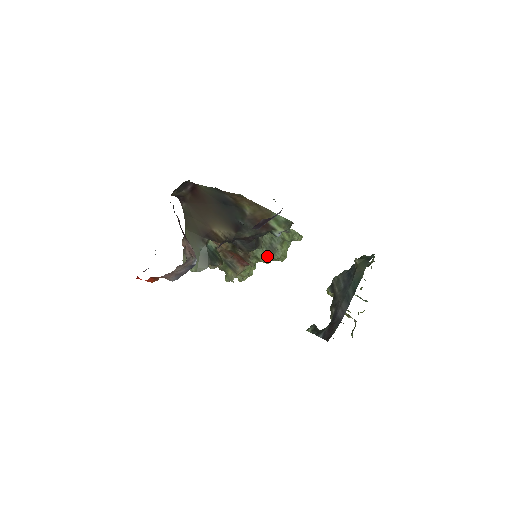
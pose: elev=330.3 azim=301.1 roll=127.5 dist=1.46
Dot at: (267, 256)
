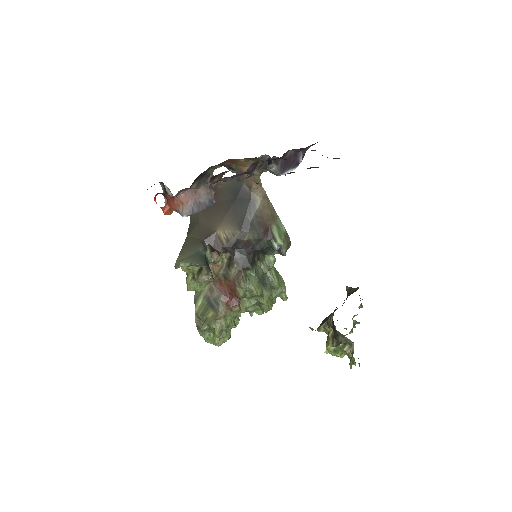
Dot at: (258, 286)
